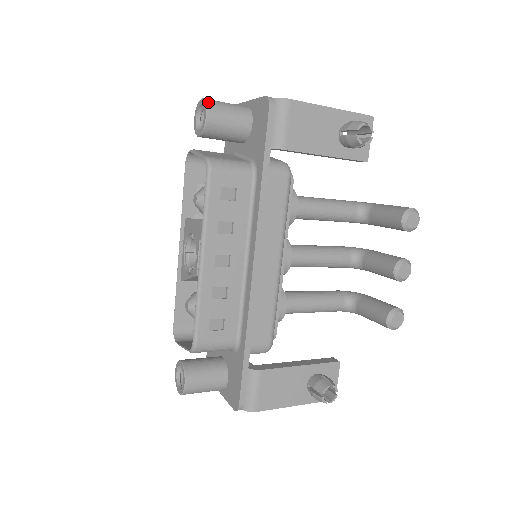
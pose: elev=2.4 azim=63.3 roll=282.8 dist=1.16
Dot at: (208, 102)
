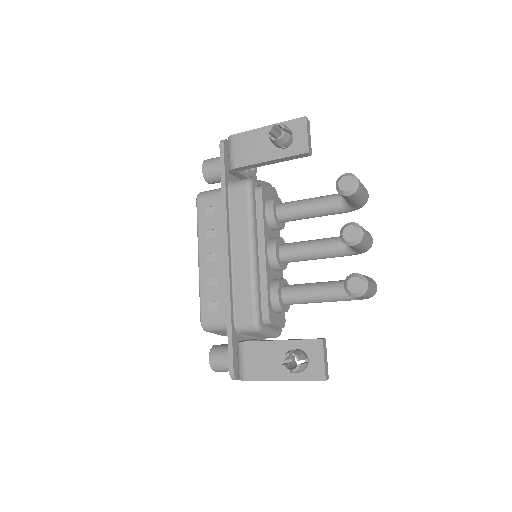
Dot at: (205, 160)
